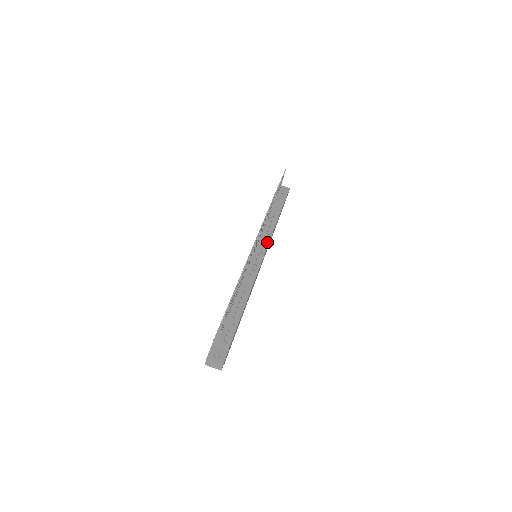
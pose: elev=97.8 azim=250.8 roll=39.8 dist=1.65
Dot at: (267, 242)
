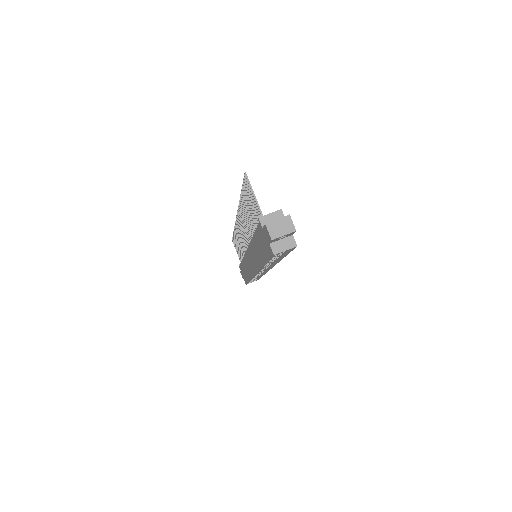
Dot at: occluded
